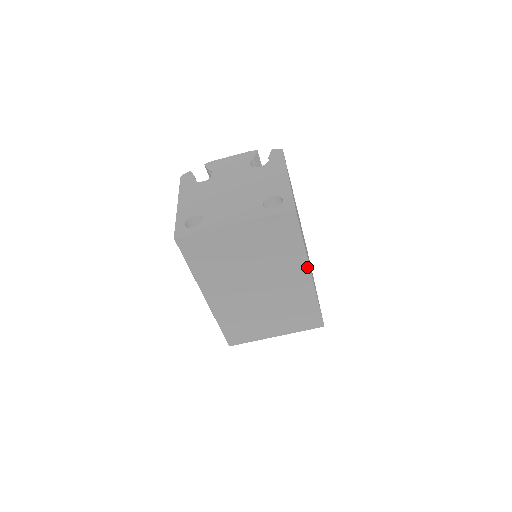
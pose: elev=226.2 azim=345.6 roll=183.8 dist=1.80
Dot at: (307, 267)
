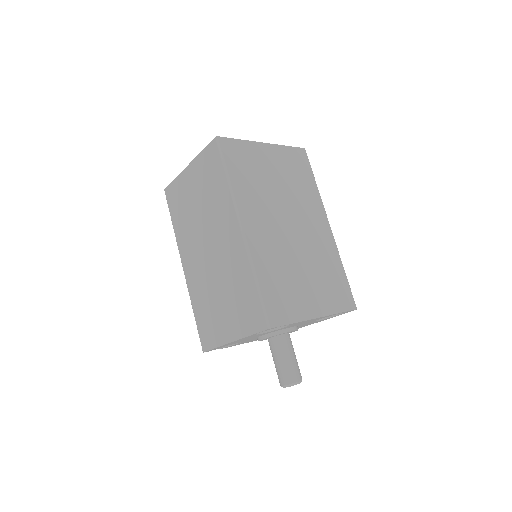
Dot at: (325, 213)
